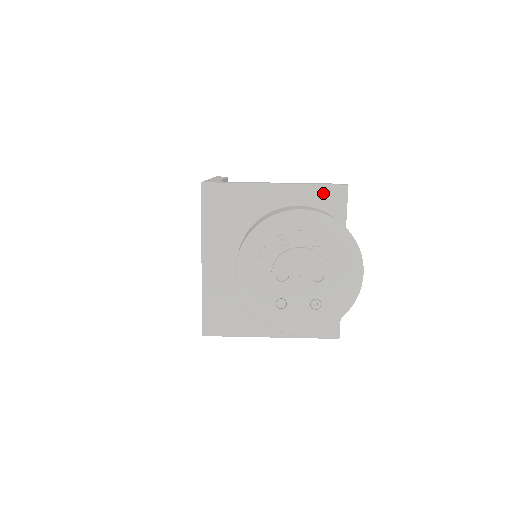
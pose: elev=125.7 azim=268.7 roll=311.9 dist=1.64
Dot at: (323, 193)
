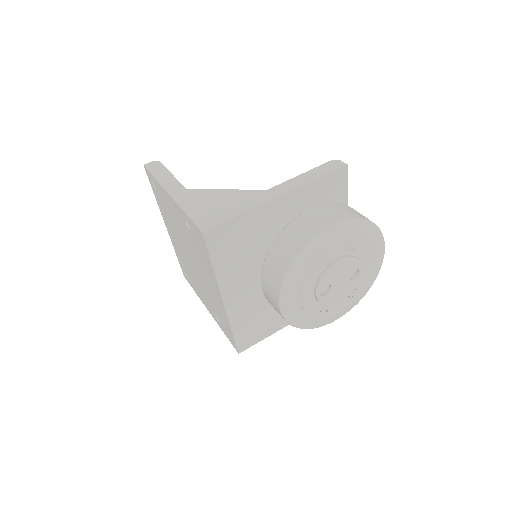
Dot at: (326, 183)
